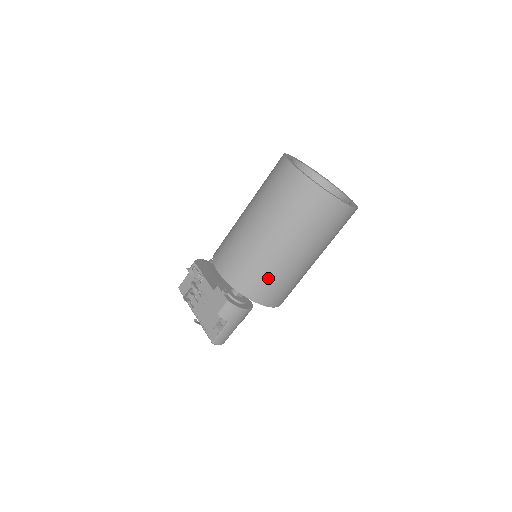
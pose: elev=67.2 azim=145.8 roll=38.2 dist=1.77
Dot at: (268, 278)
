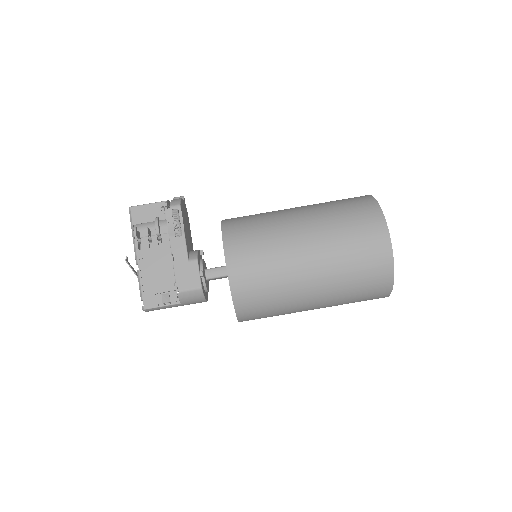
Dot at: (271, 308)
